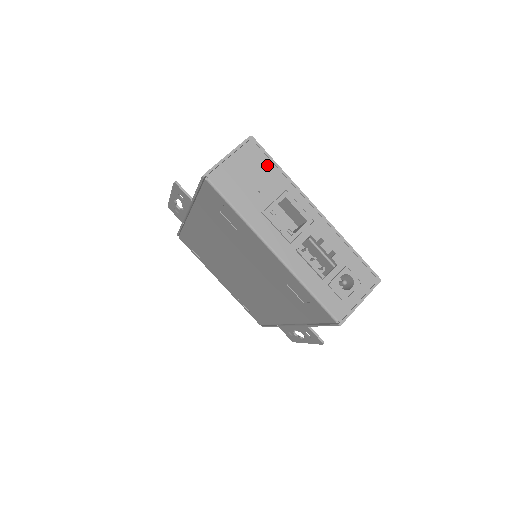
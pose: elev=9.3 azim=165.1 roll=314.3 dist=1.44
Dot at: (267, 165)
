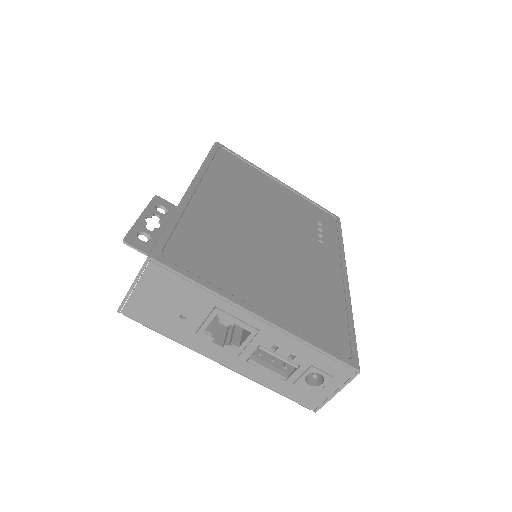
Dot at: (182, 285)
